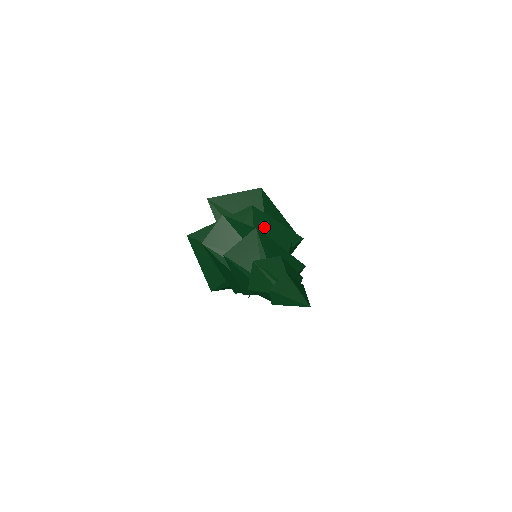
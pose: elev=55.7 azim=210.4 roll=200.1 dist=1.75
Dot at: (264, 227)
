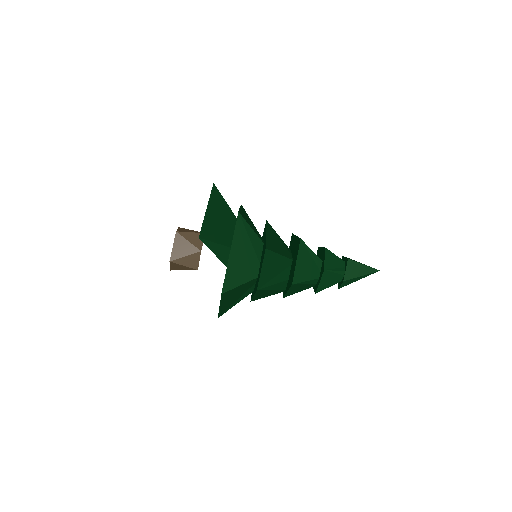
Dot at: (250, 224)
